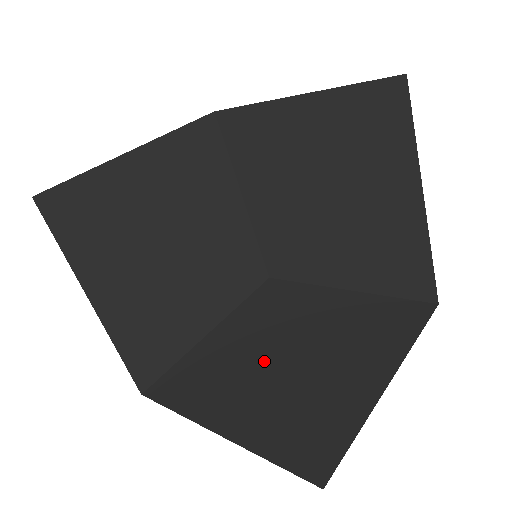
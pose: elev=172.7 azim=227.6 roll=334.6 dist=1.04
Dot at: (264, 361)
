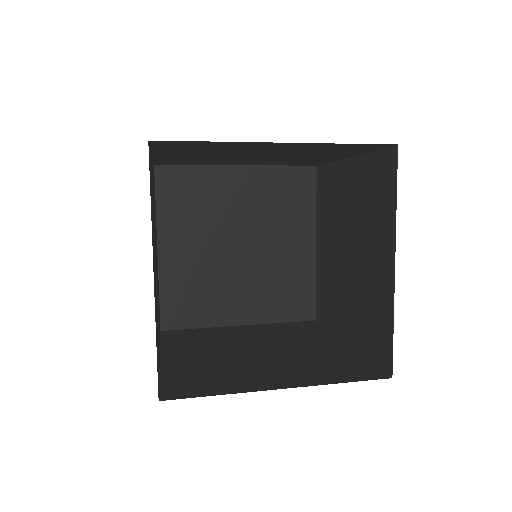
Dot at: (249, 358)
